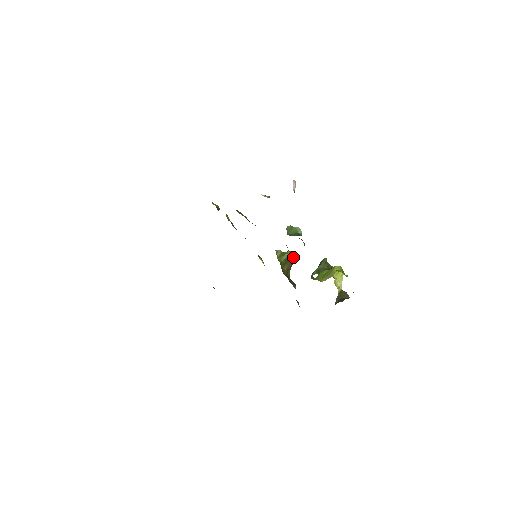
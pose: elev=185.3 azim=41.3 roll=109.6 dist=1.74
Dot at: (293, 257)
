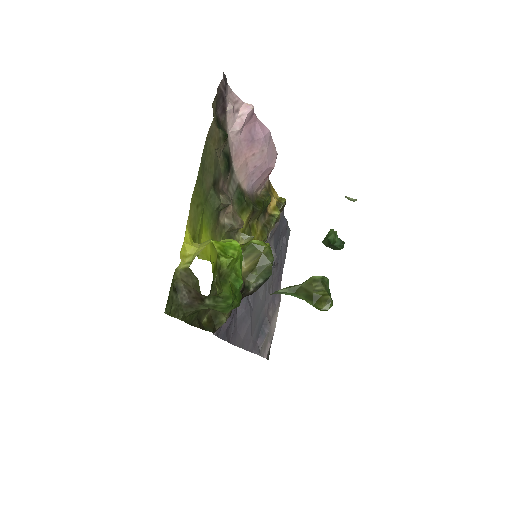
Dot at: (272, 257)
